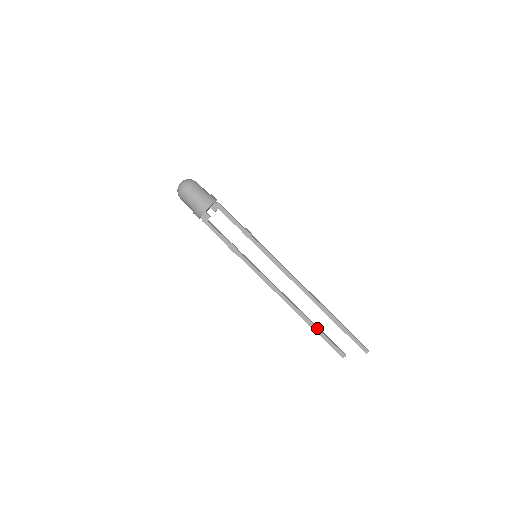
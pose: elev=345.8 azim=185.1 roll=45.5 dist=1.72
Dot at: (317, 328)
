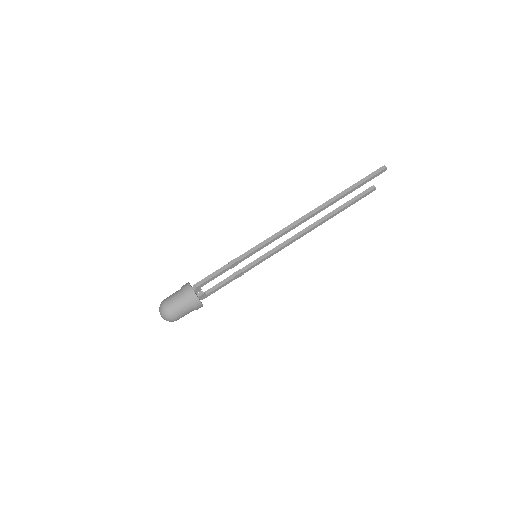
Dot at: (341, 210)
